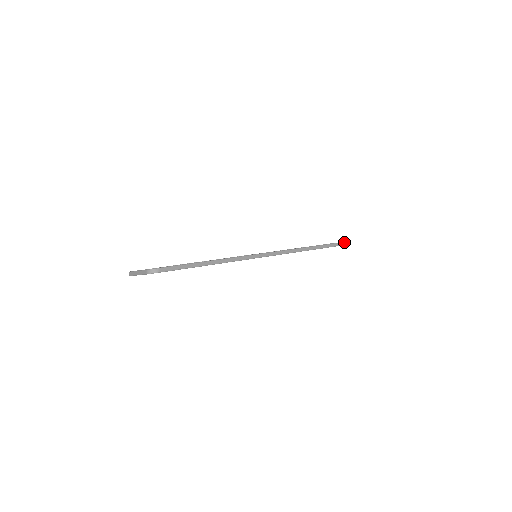
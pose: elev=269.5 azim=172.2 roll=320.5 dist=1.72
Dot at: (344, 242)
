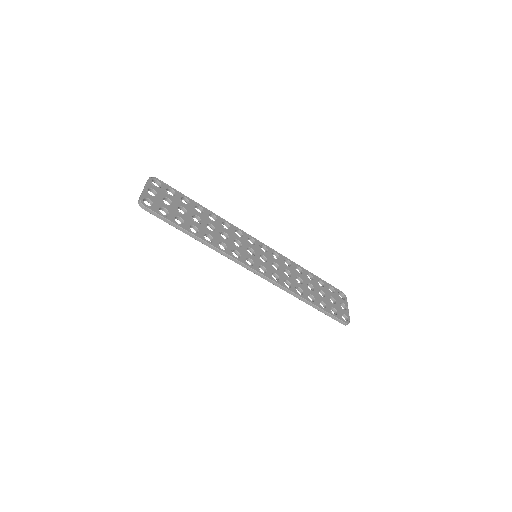
Dot at: (339, 319)
